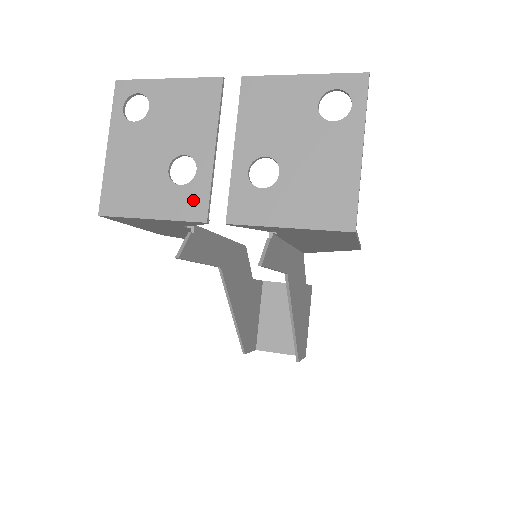
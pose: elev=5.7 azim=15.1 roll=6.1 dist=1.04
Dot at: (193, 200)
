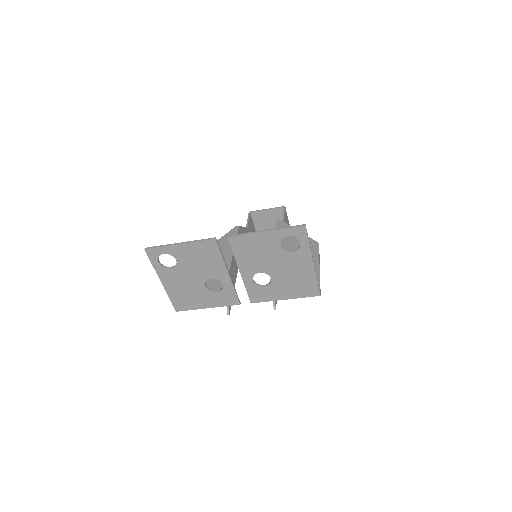
Dot at: (228, 297)
